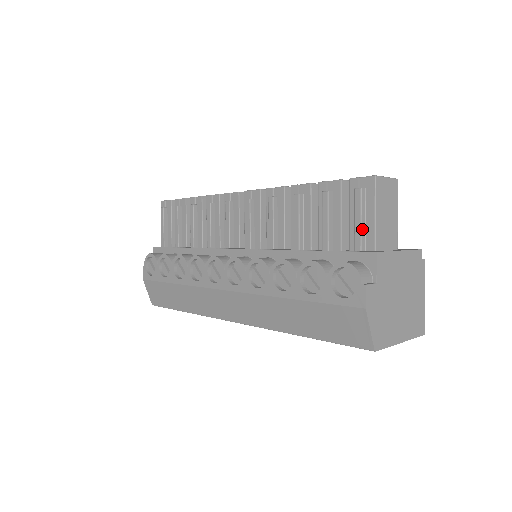
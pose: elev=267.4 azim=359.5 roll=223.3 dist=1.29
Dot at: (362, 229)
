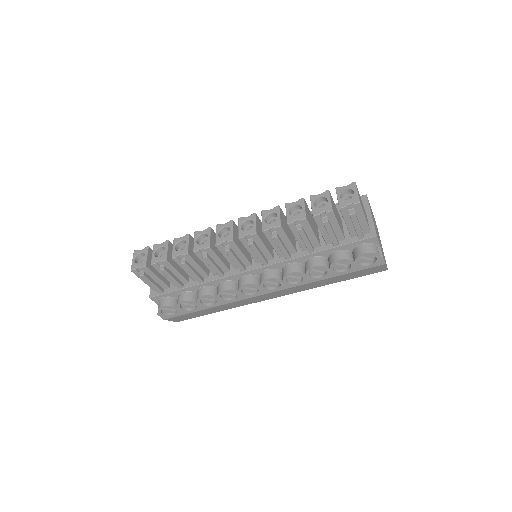
Dot at: (361, 229)
